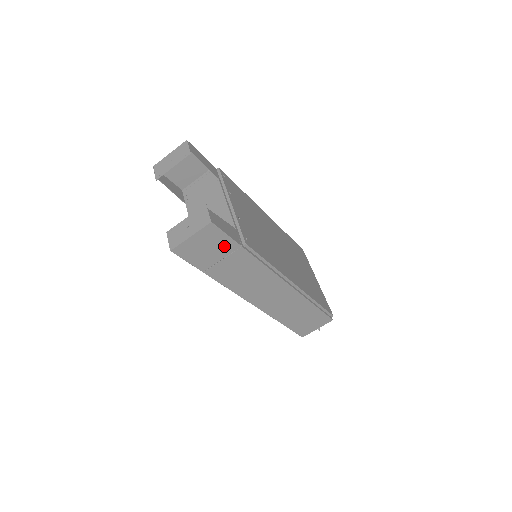
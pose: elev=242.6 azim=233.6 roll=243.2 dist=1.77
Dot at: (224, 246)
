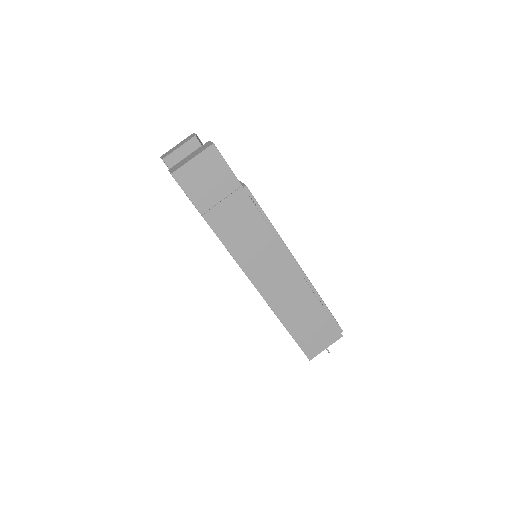
Dot at: (225, 181)
